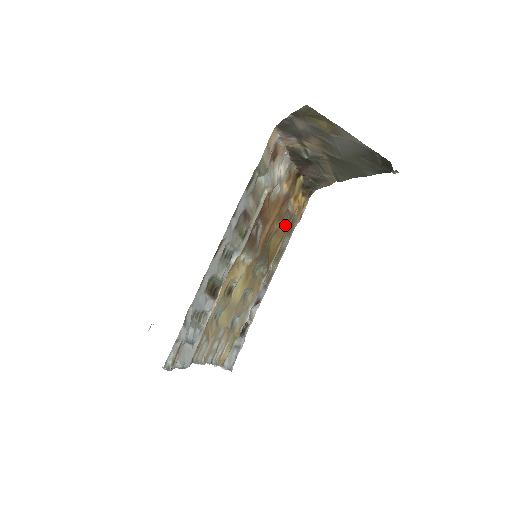
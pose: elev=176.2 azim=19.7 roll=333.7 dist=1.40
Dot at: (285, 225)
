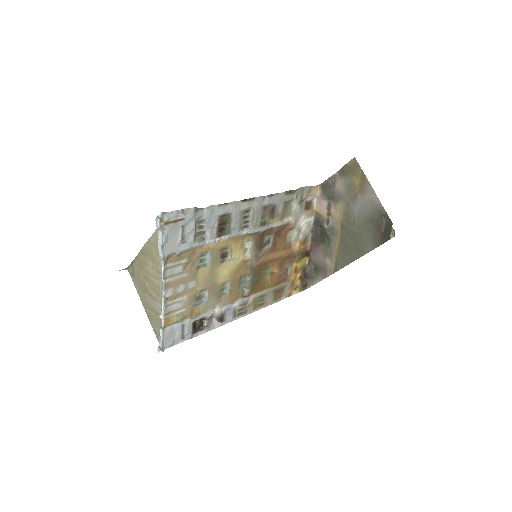
Dot at: (279, 278)
